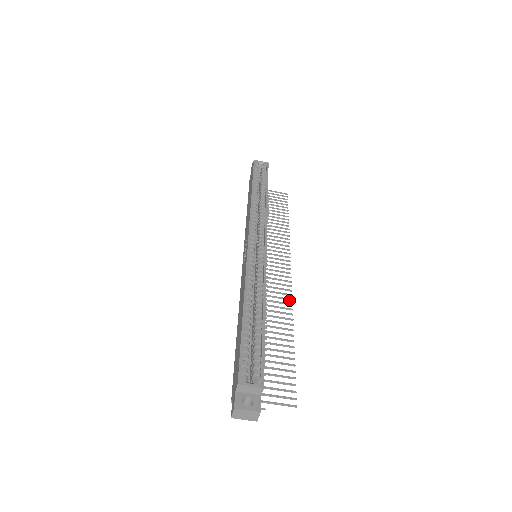
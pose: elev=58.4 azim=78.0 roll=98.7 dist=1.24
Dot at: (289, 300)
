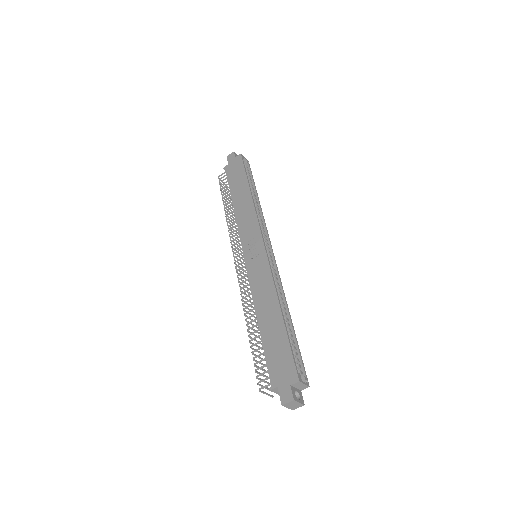
Dot at: occluded
